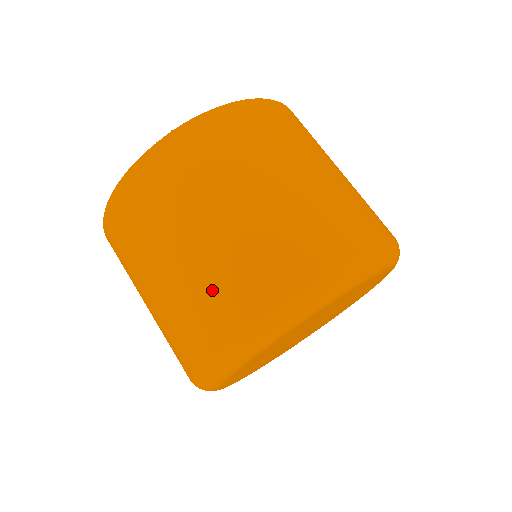
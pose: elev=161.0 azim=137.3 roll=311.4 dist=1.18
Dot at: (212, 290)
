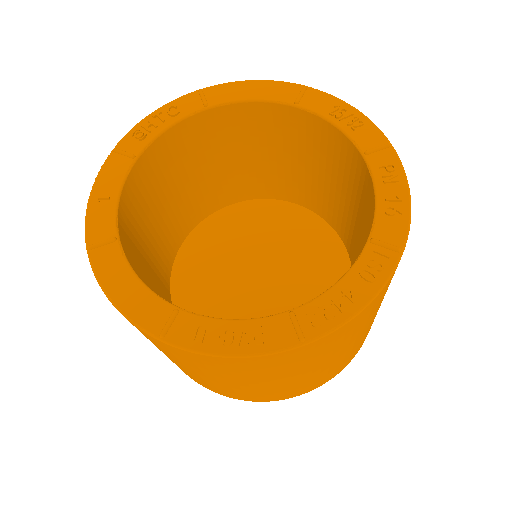
Dot at: occluded
